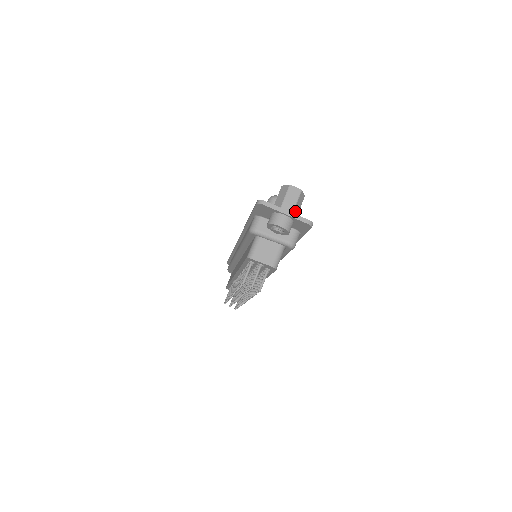
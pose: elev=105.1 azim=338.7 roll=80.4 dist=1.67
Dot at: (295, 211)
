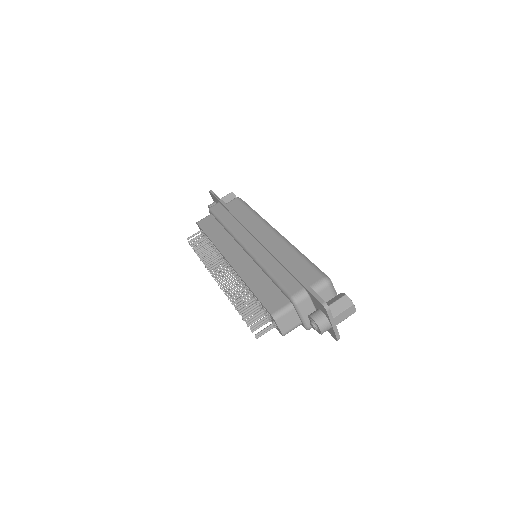
Dot at: (338, 322)
